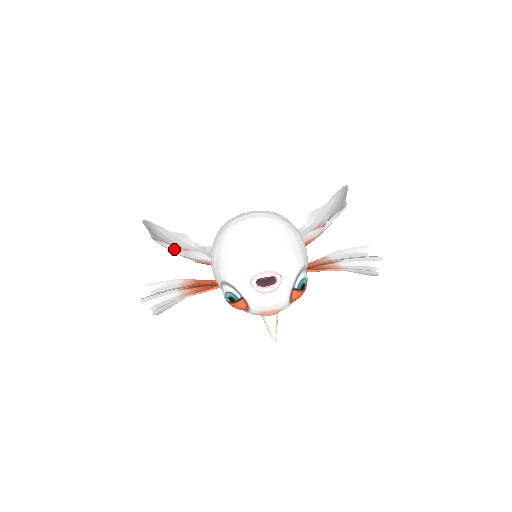
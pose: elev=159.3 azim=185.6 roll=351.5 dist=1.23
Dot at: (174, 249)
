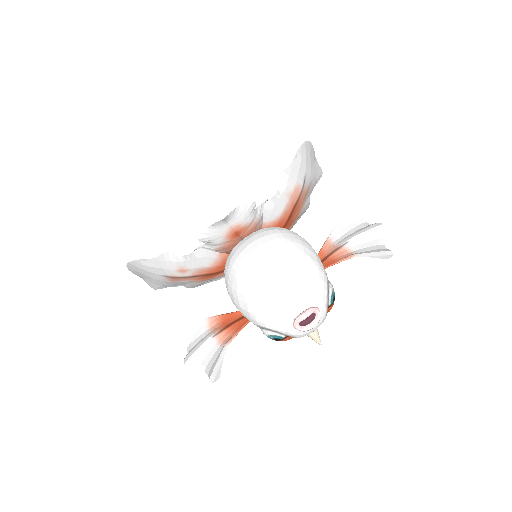
Dot at: (177, 286)
